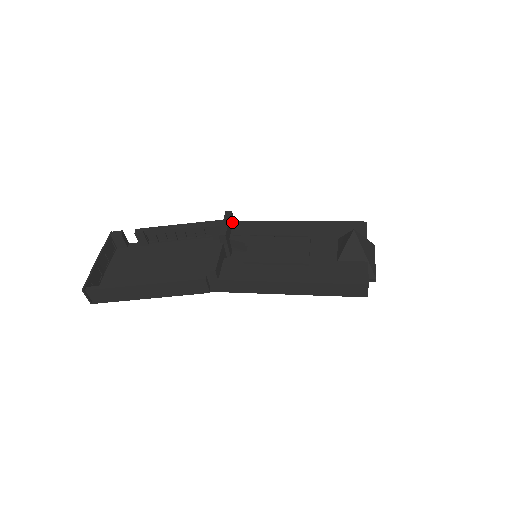
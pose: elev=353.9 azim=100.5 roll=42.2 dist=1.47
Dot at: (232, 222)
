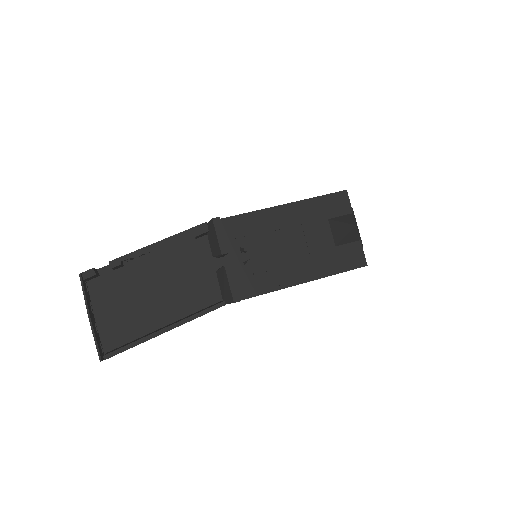
Dot at: occluded
